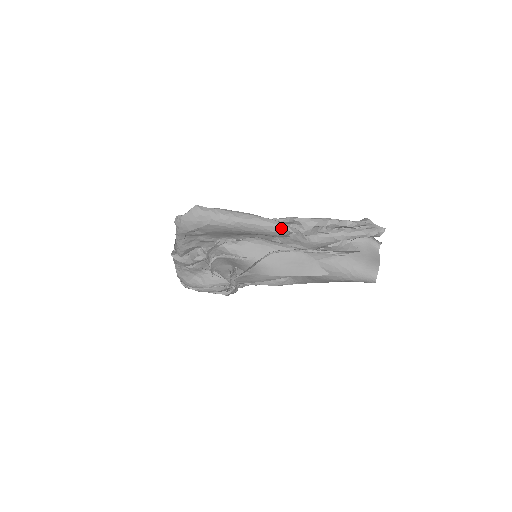
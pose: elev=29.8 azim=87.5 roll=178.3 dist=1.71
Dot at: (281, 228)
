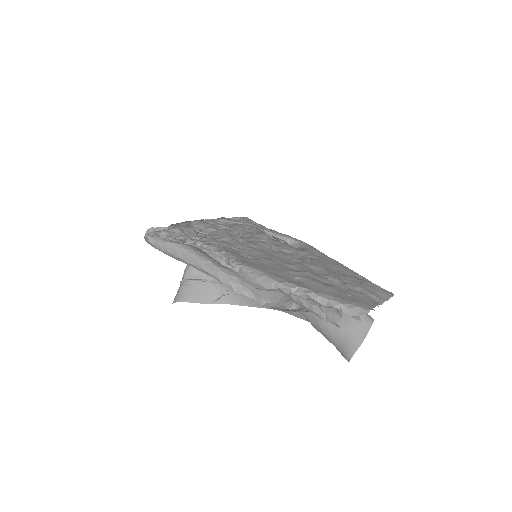
Dot at: occluded
